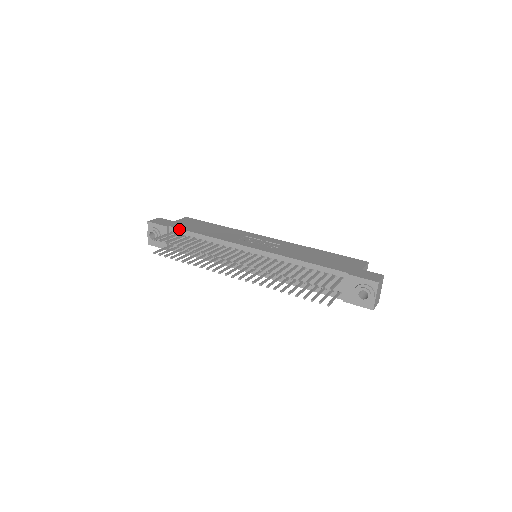
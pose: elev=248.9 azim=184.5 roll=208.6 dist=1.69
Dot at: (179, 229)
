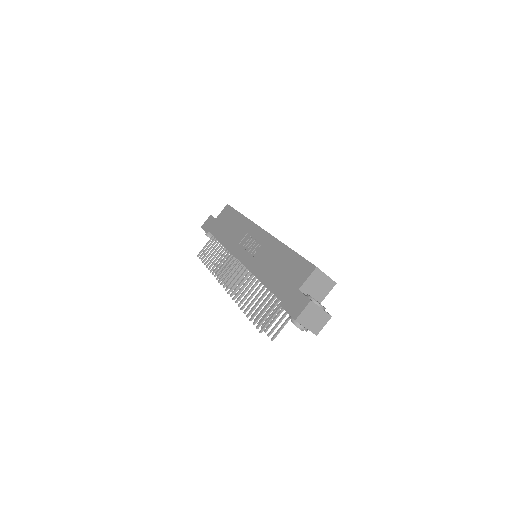
Dot at: occluded
